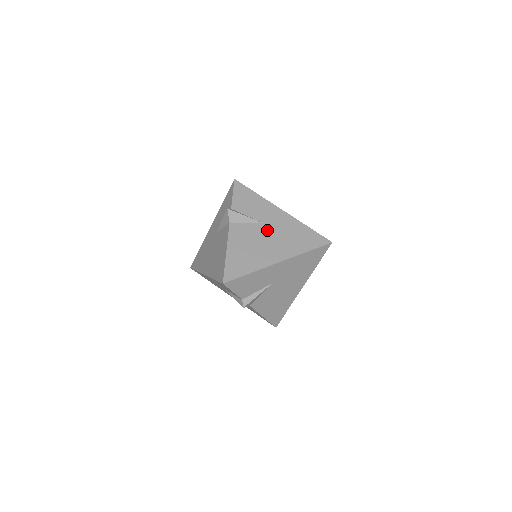
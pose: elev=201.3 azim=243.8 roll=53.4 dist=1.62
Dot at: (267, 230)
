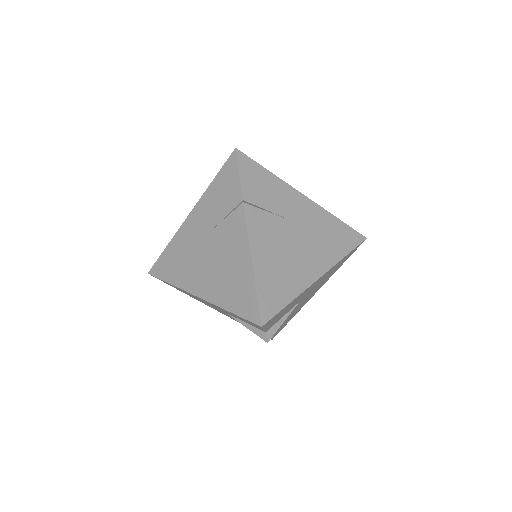
Dot at: occluded
